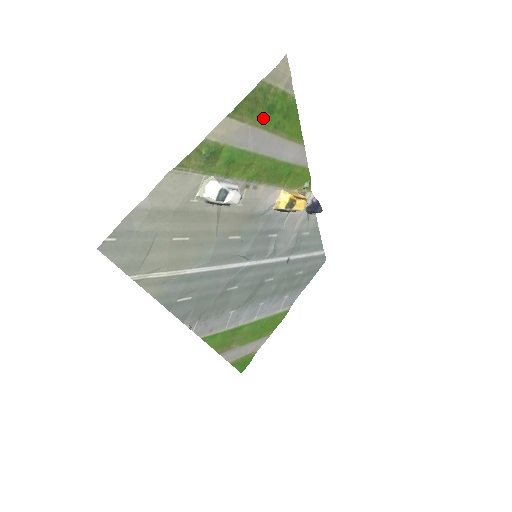
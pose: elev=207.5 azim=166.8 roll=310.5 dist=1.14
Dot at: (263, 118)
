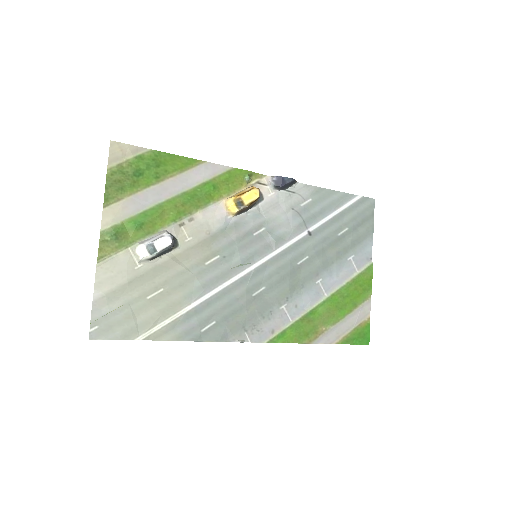
Dot at: (138, 183)
